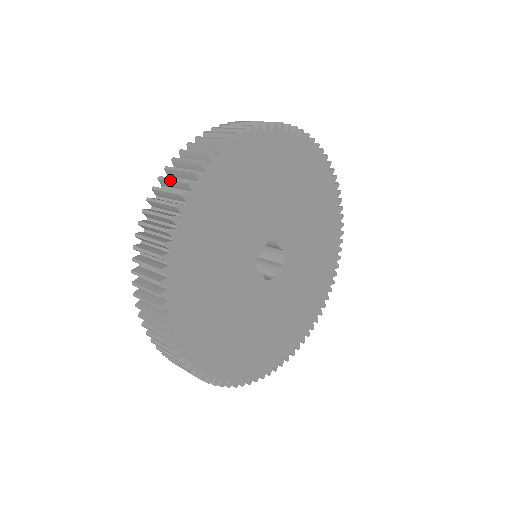
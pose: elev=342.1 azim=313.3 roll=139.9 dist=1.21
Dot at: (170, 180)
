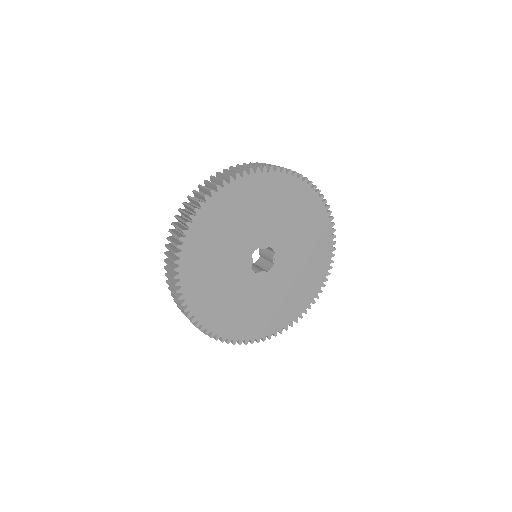
Dot at: occluded
